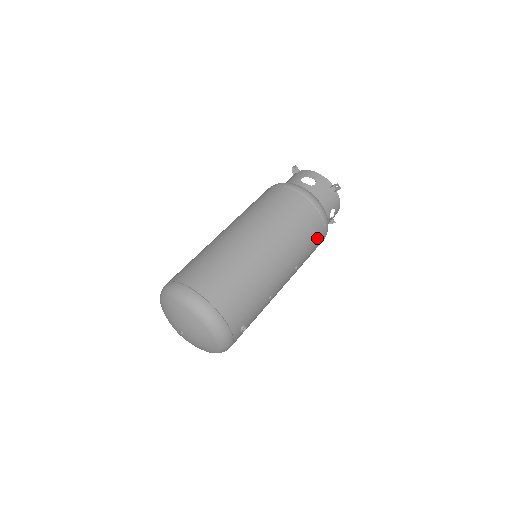
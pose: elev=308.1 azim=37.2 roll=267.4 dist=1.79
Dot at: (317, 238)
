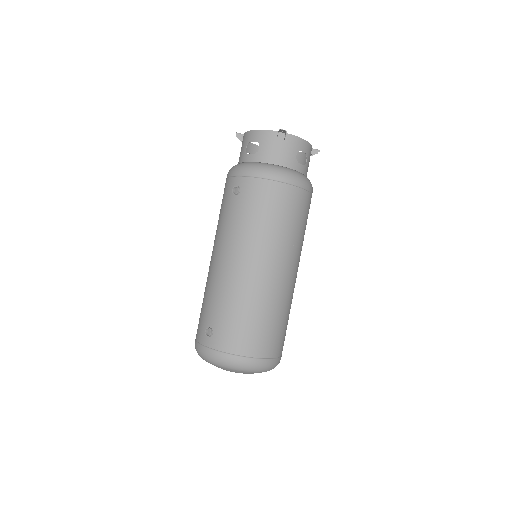
Dot at: occluded
